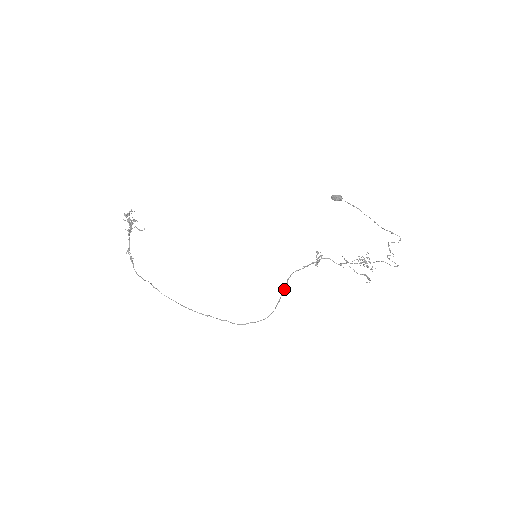
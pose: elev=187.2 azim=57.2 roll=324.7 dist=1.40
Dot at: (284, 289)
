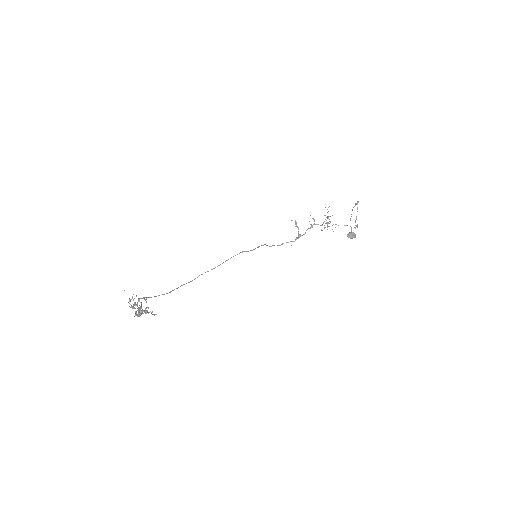
Dot at: occluded
